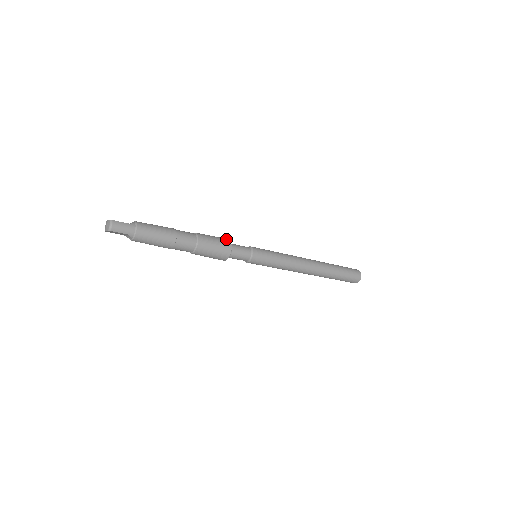
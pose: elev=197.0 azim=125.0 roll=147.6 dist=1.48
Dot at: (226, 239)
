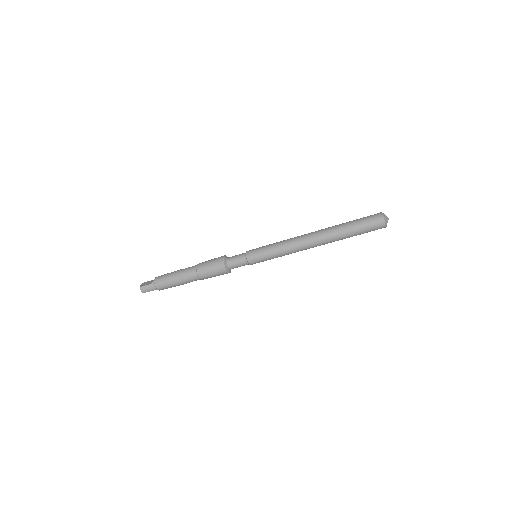
Dot at: (220, 259)
